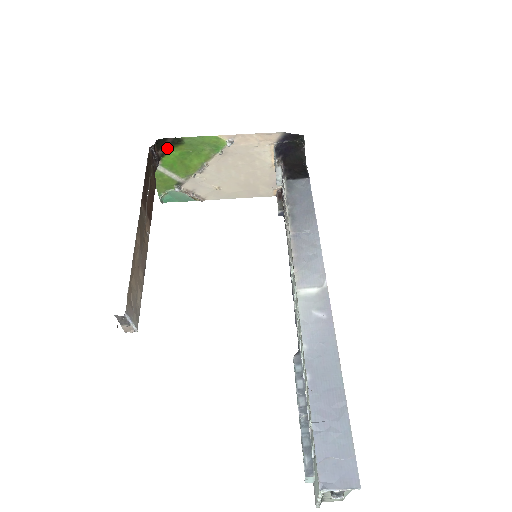
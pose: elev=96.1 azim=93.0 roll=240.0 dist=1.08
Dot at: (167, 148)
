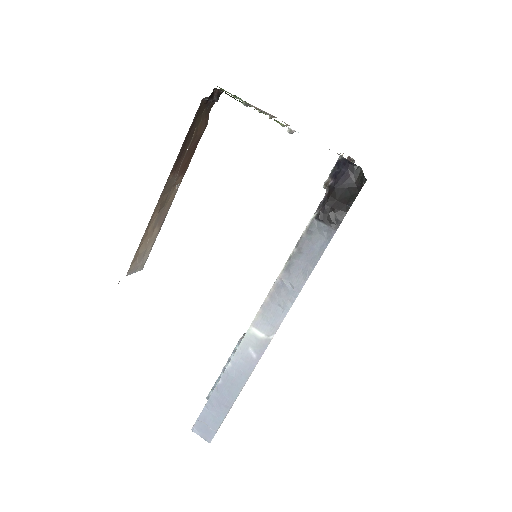
Dot at: (228, 94)
